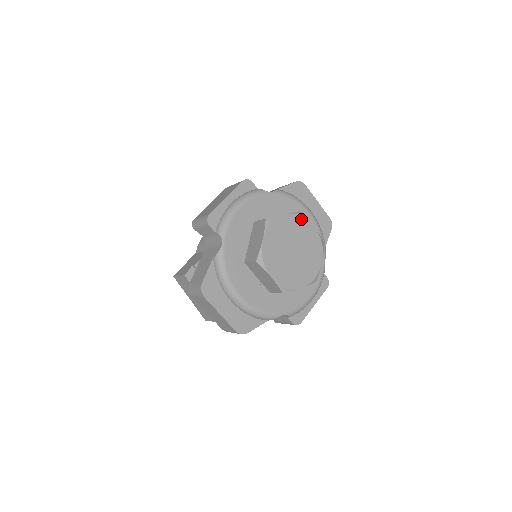
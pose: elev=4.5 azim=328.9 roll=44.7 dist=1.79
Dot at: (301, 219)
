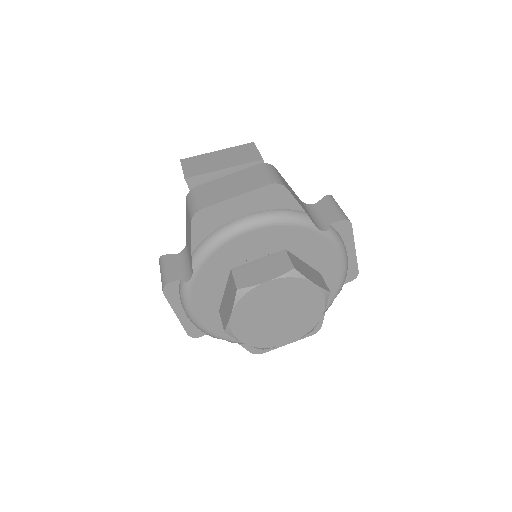
Dot at: (247, 296)
